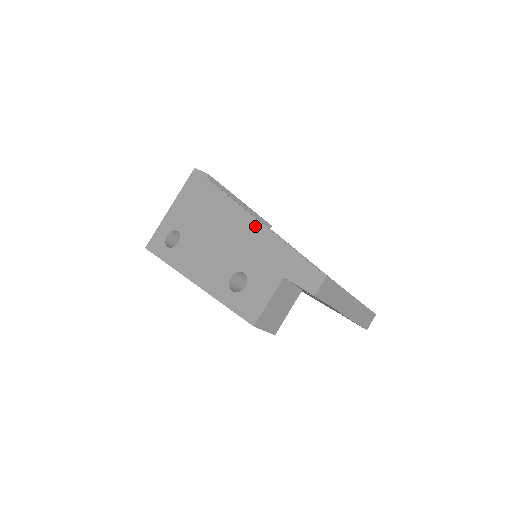
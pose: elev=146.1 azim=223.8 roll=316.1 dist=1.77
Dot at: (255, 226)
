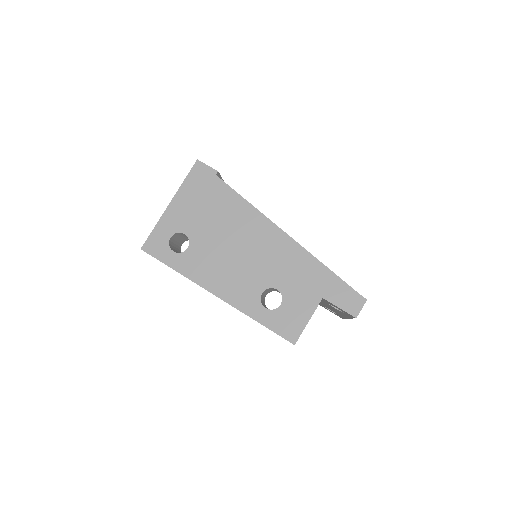
Dot at: (285, 241)
